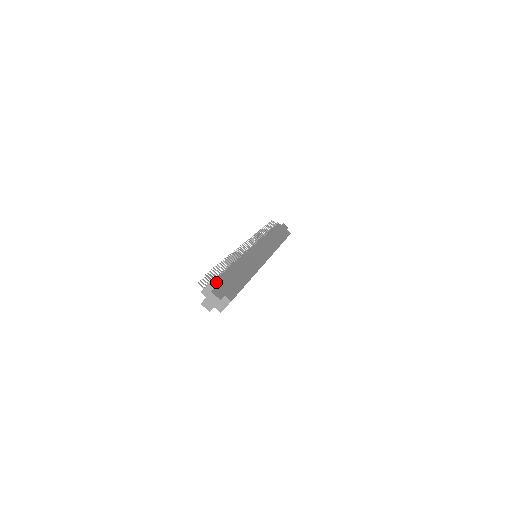
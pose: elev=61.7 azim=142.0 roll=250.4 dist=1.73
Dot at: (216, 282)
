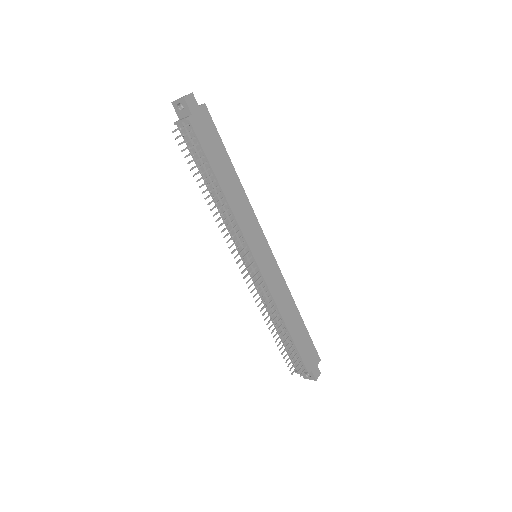
Dot at: (308, 369)
